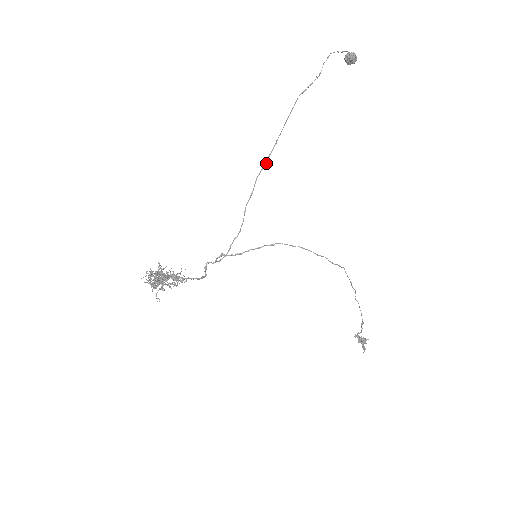
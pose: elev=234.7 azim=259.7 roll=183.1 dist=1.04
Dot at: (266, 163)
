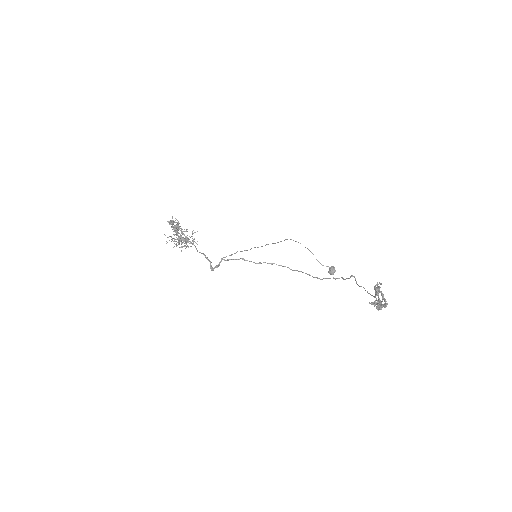
Dot at: occluded
